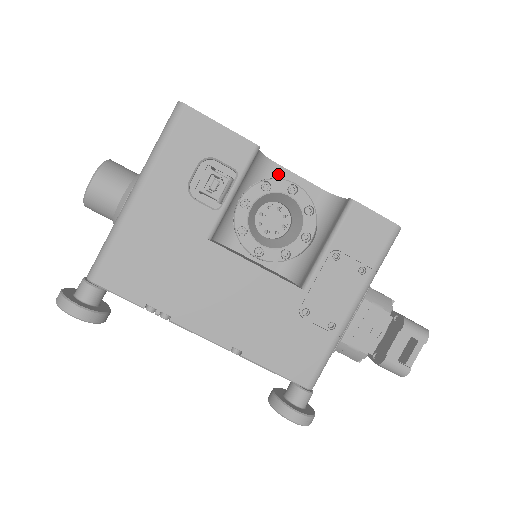
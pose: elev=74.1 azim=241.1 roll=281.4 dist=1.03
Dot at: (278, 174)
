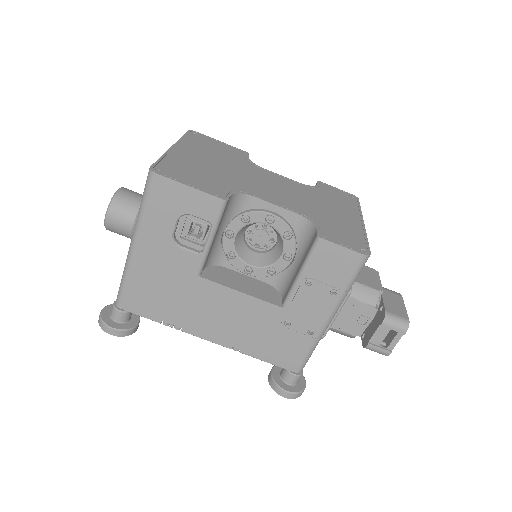
Dot at: (256, 205)
